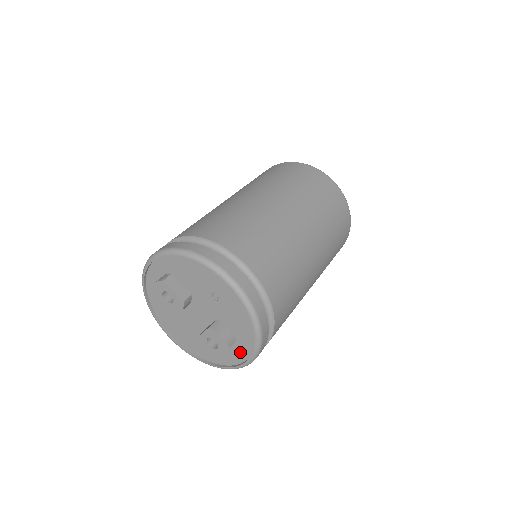
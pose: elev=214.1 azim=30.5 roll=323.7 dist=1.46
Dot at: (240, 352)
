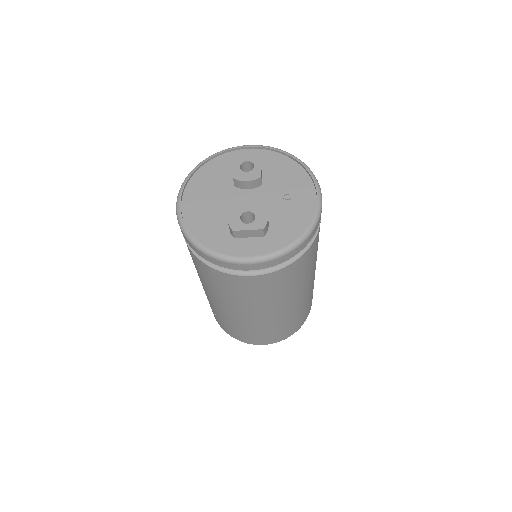
Dot at: (255, 248)
